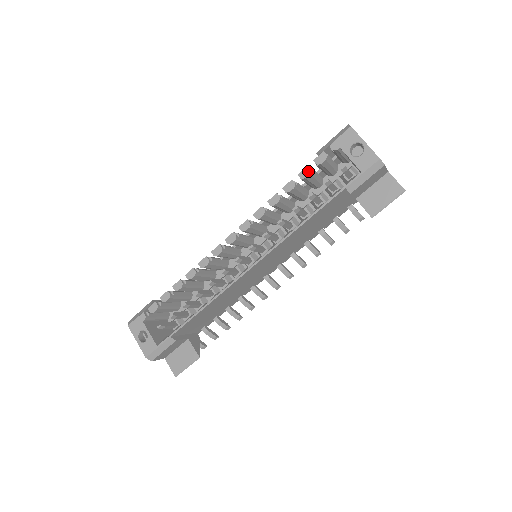
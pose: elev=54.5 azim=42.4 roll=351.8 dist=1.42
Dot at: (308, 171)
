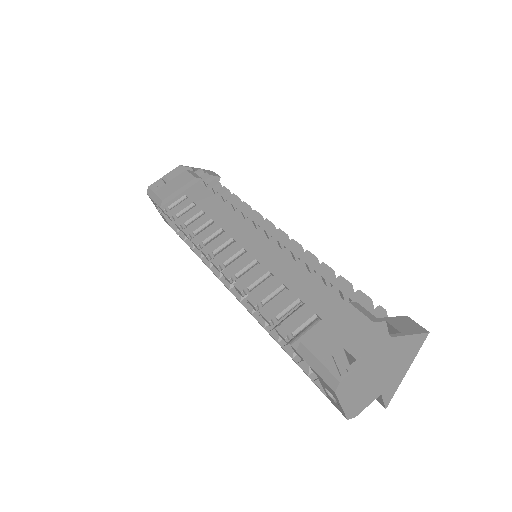
Dot at: (284, 340)
